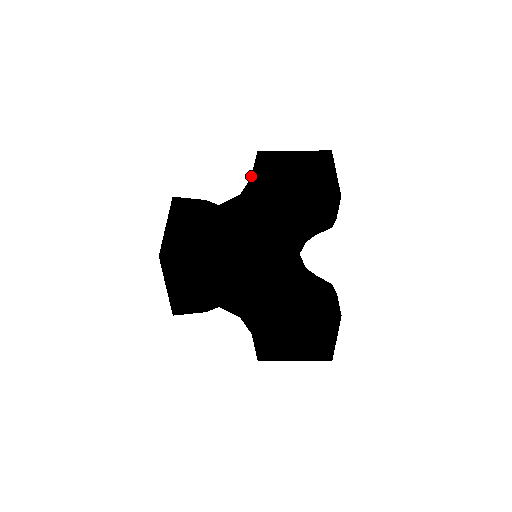
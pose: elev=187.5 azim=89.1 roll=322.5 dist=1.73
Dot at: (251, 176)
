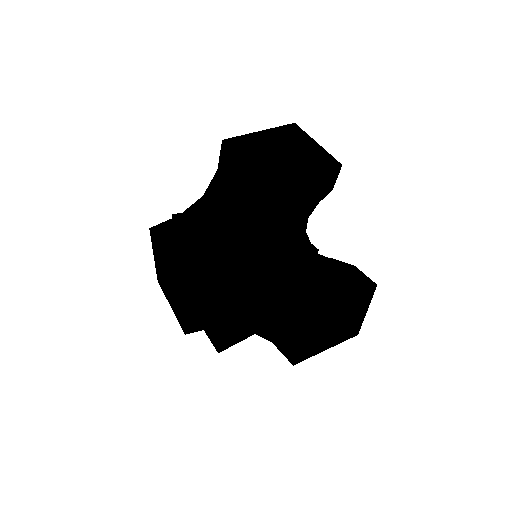
Dot at: (222, 170)
